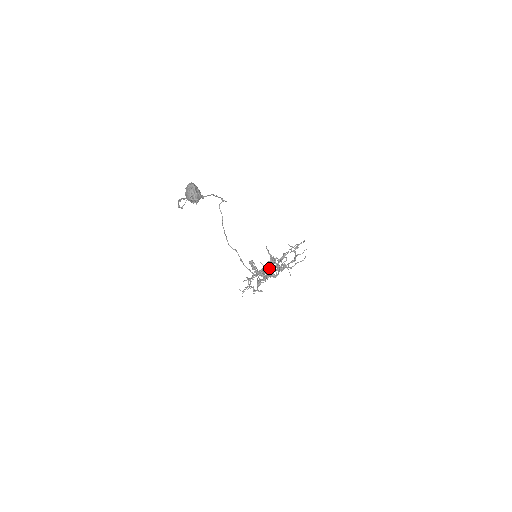
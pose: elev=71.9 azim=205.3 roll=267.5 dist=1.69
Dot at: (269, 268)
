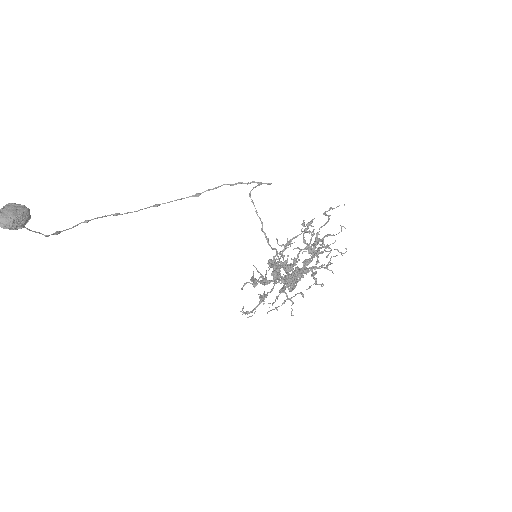
Dot at: (297, 267)
